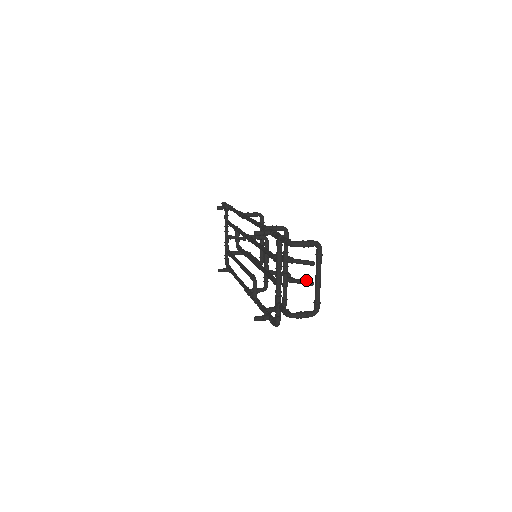
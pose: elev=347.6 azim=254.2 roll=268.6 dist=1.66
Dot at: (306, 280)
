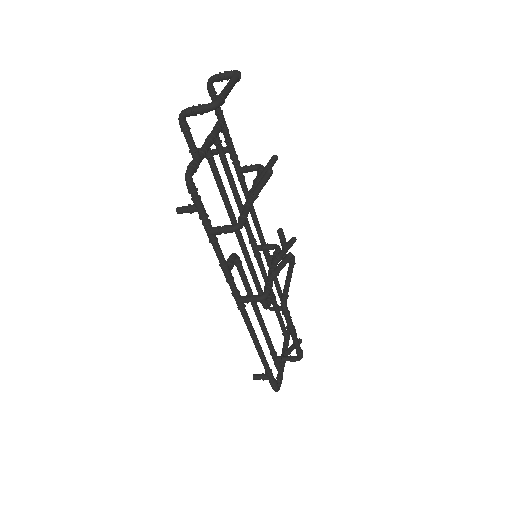
Dot at: (265, 177)
